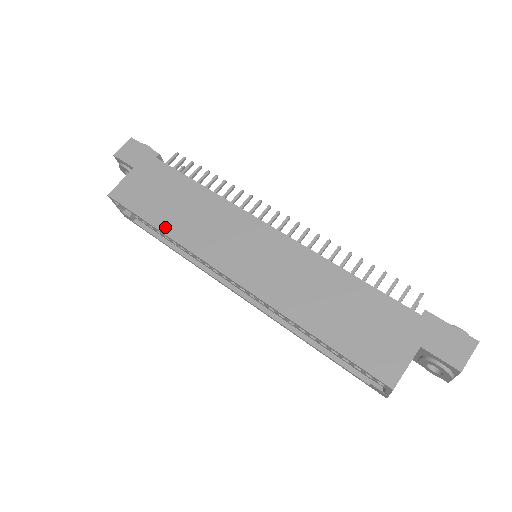
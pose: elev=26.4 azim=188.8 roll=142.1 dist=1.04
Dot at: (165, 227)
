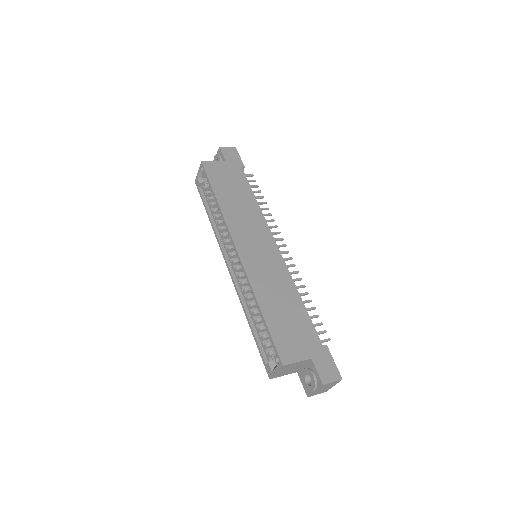
Dot at: (221, 201)
